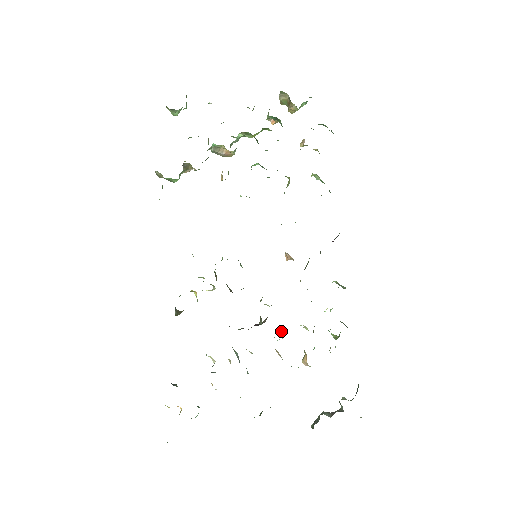
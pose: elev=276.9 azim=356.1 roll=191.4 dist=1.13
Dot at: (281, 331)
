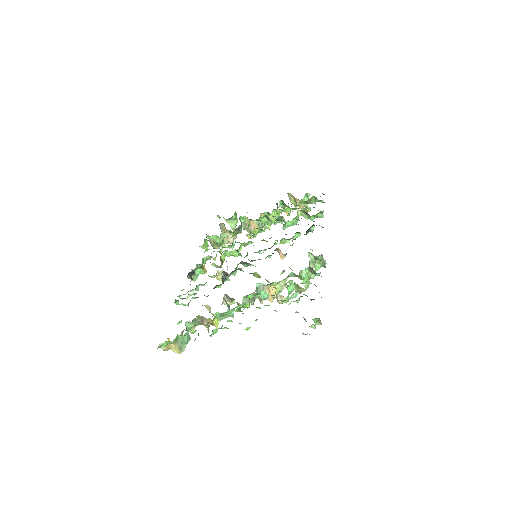
Dot at: (269, 294)
